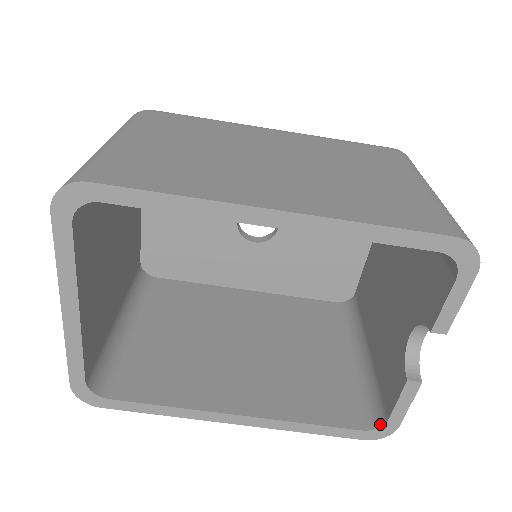
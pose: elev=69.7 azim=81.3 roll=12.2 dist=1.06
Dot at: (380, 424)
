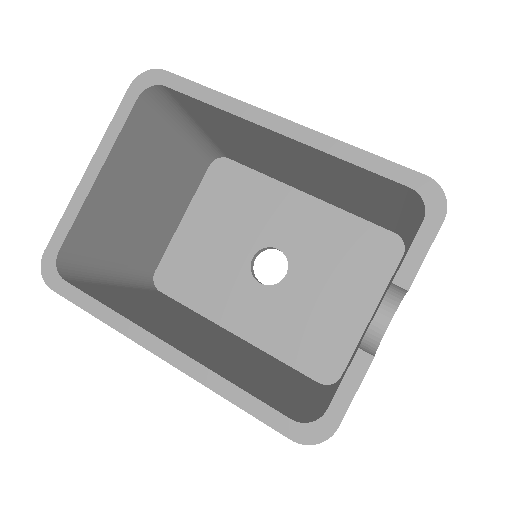
Dot at: (316, 419)
